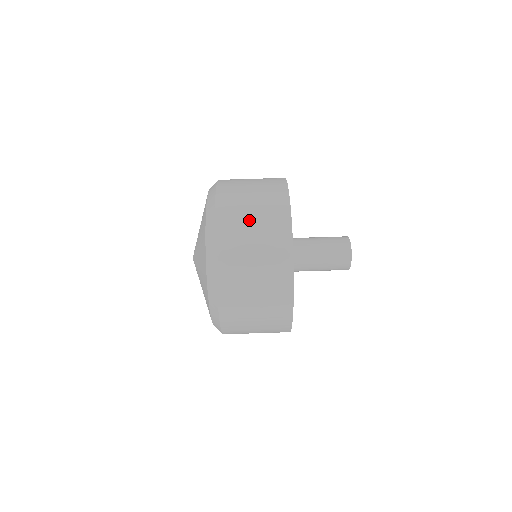
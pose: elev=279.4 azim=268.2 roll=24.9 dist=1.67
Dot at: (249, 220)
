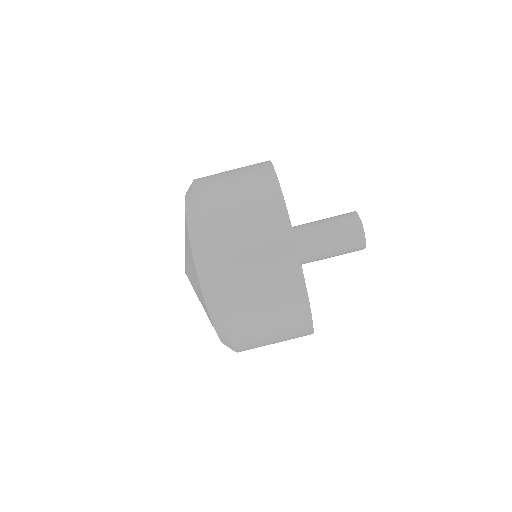
Dot at: (261, 312)
